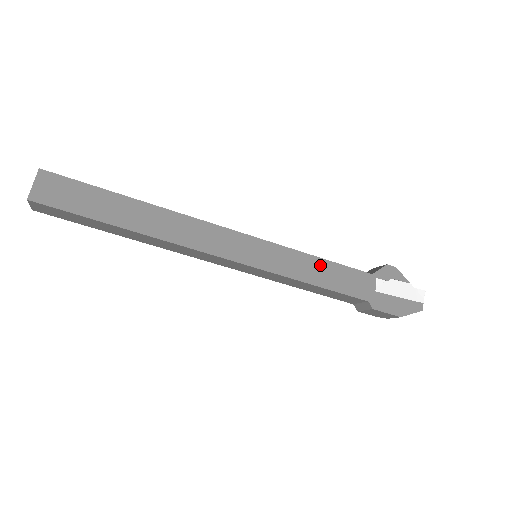
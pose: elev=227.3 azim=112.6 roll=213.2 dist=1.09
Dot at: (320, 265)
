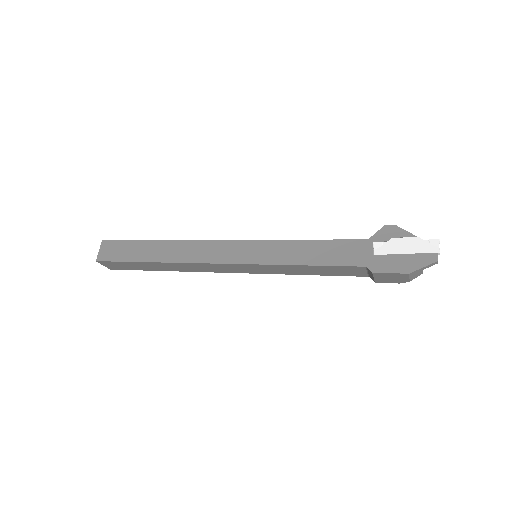
Dot at: (309, 246)
